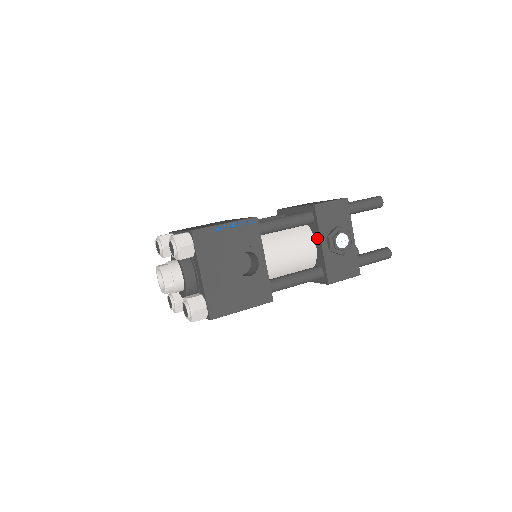
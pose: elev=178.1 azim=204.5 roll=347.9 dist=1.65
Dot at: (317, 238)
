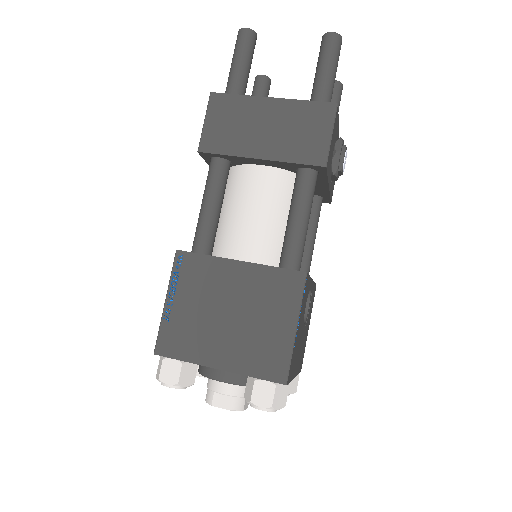
Dot at: (320, 184)
